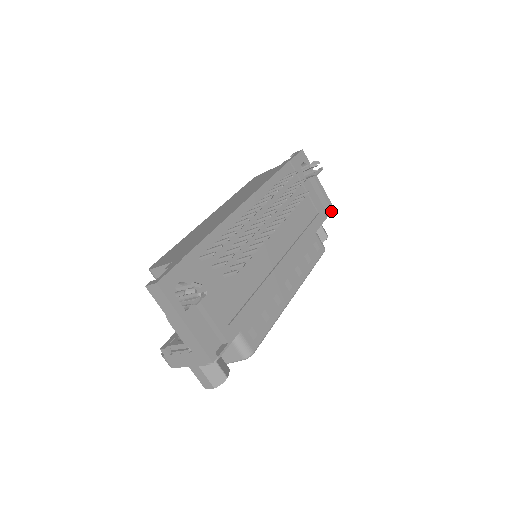
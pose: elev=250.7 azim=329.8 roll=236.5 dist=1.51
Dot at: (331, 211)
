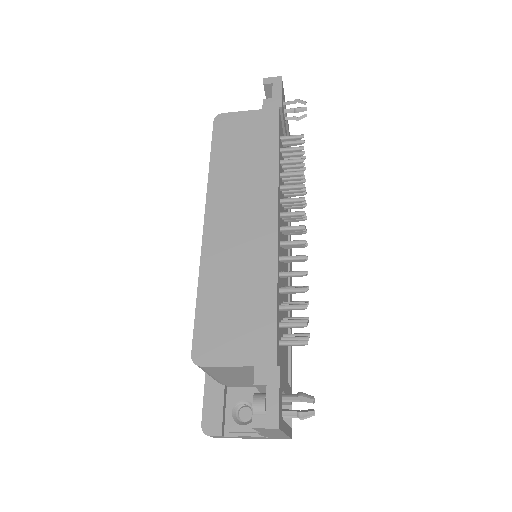
Dot at: occluded
